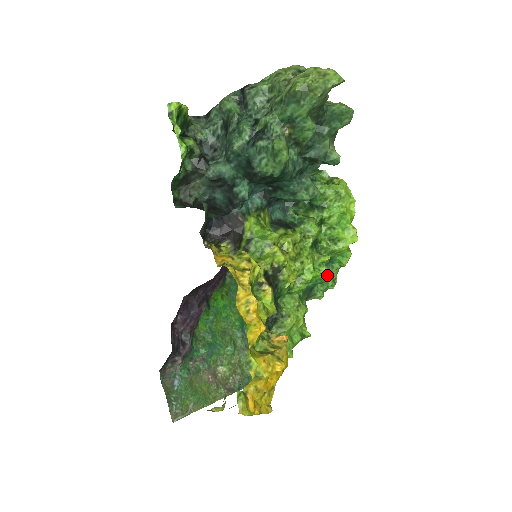
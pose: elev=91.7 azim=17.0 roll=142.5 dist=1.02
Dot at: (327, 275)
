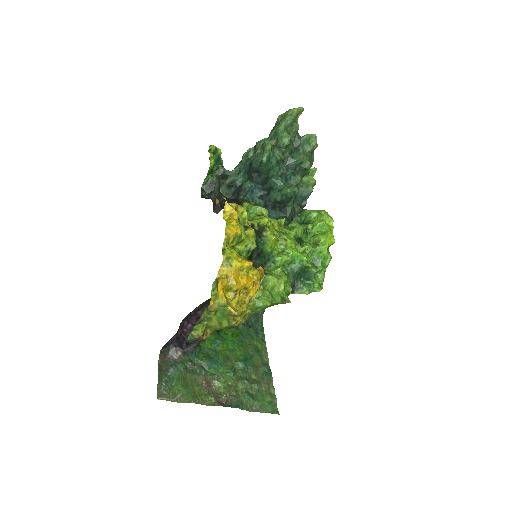
Dot at: (309, 263)
